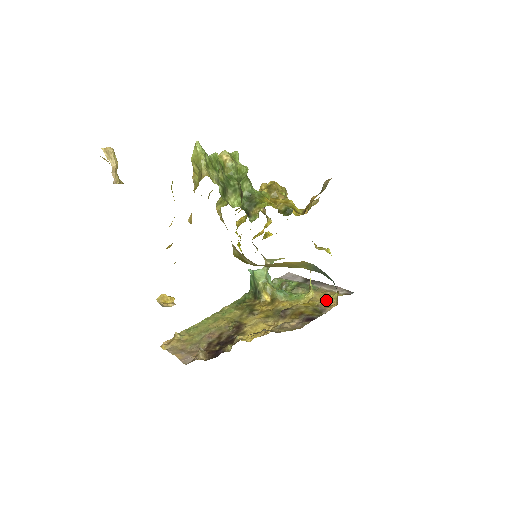
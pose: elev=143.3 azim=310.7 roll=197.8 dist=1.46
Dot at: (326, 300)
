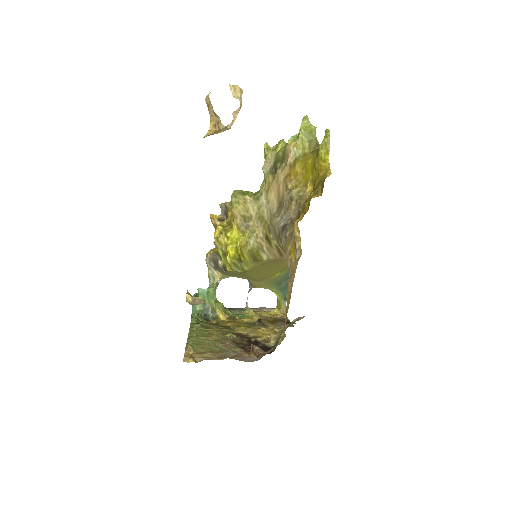
Dot at: (271, 315)
